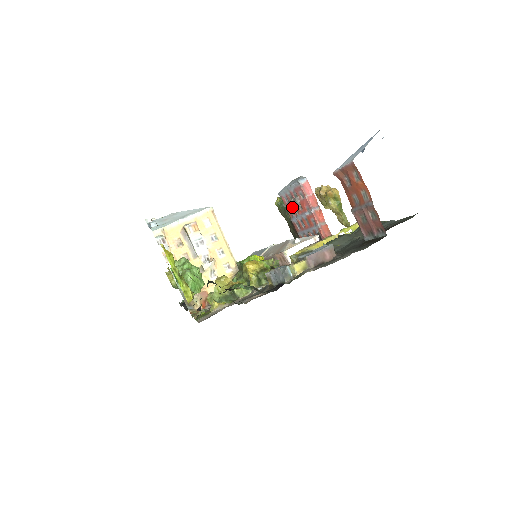
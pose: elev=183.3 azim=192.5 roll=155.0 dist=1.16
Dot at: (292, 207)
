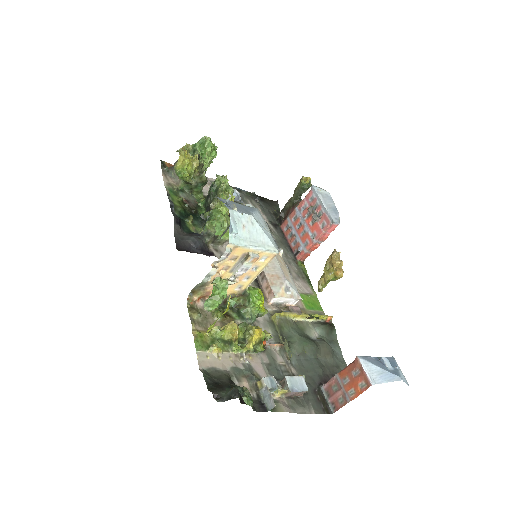
Dot at: (308, 210)
